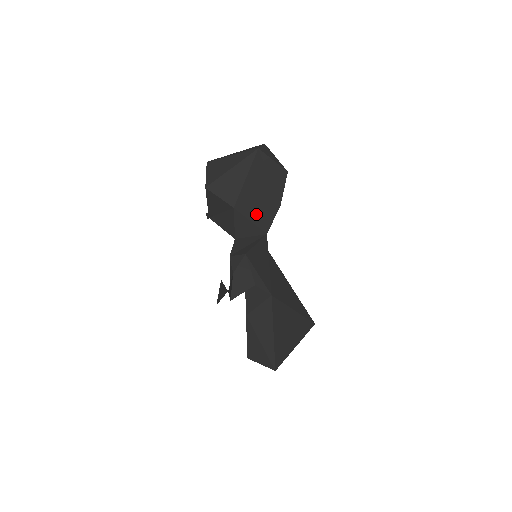
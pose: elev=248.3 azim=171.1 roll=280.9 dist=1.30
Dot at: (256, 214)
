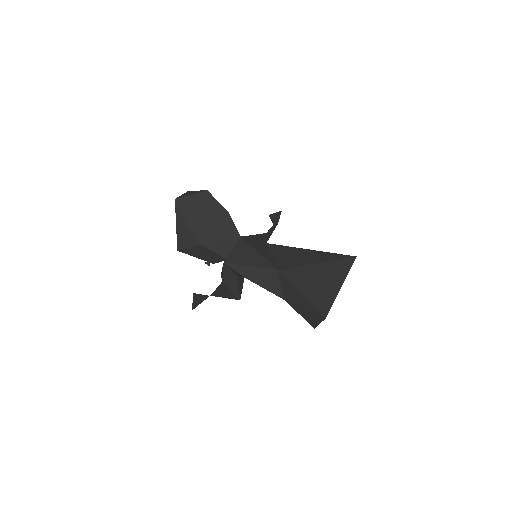
Dot at: (218, 233)
